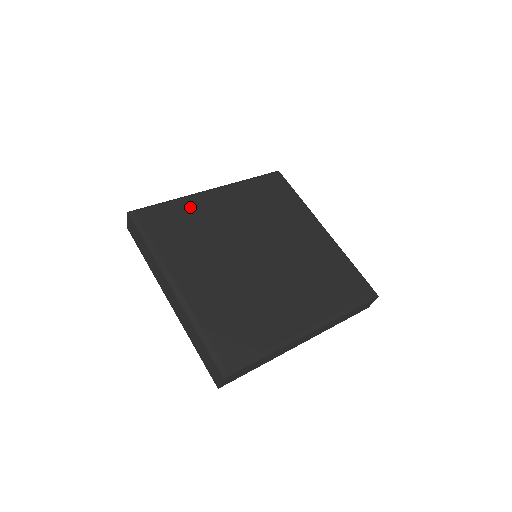
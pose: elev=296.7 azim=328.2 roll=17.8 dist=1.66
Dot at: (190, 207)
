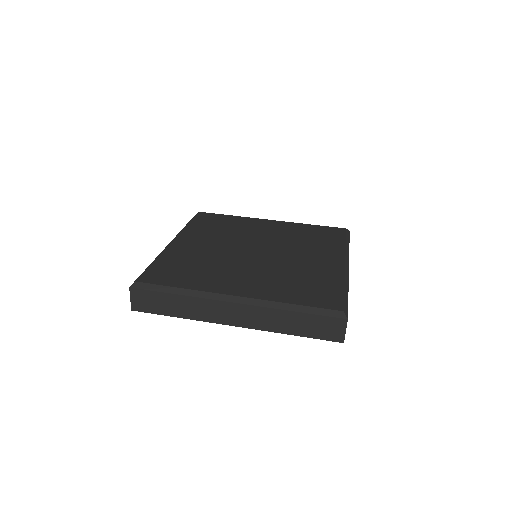
Dot at: (173, 257)
